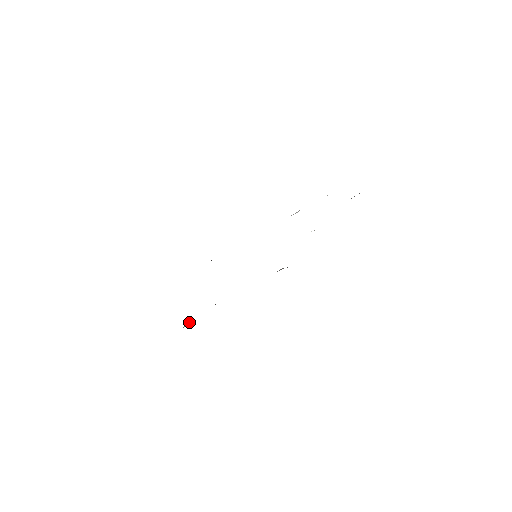
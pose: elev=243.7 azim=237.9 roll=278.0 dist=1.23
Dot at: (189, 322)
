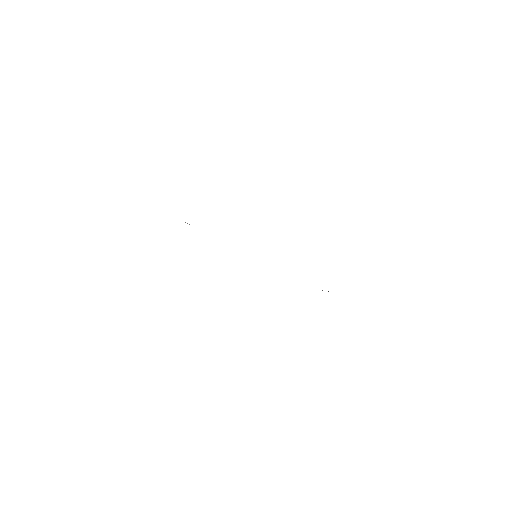
Dot at: occluded
